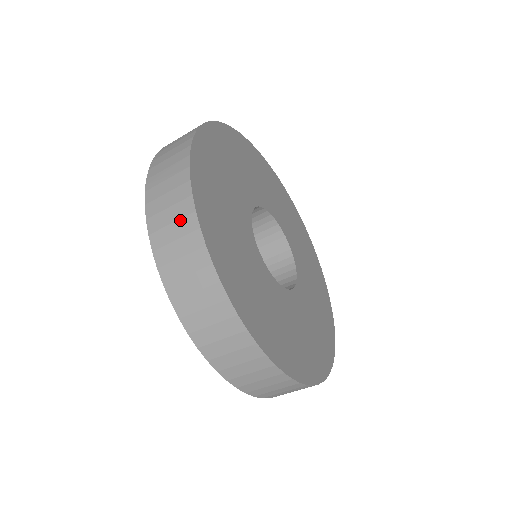
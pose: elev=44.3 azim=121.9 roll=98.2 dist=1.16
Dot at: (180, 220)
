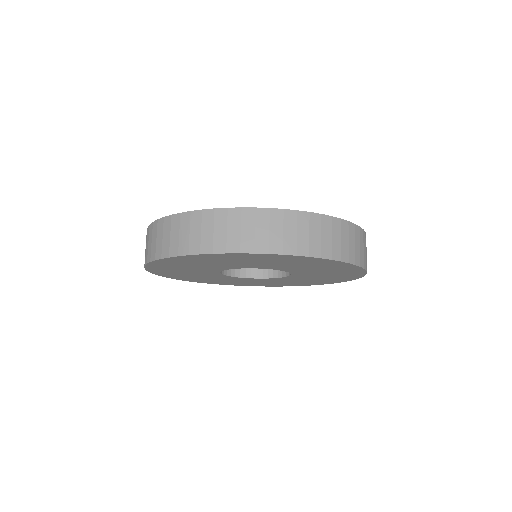
Dot at: (228, 222)
